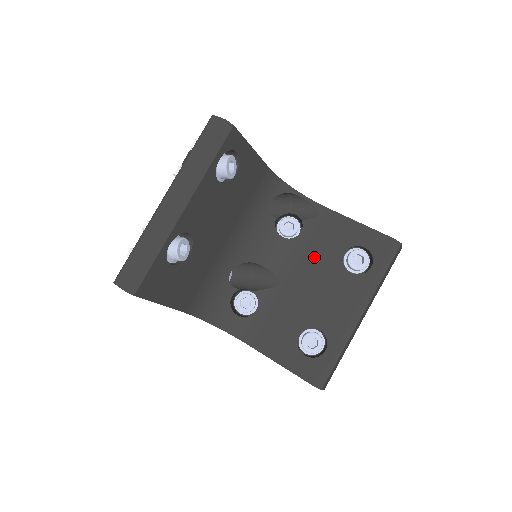
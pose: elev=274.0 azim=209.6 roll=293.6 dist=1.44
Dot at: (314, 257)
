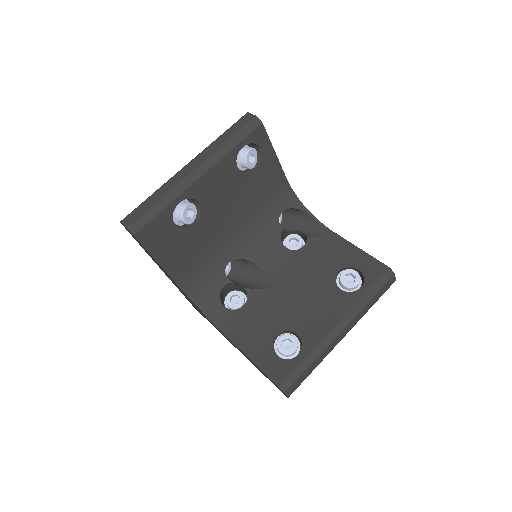
Dot at: (310, 270)
